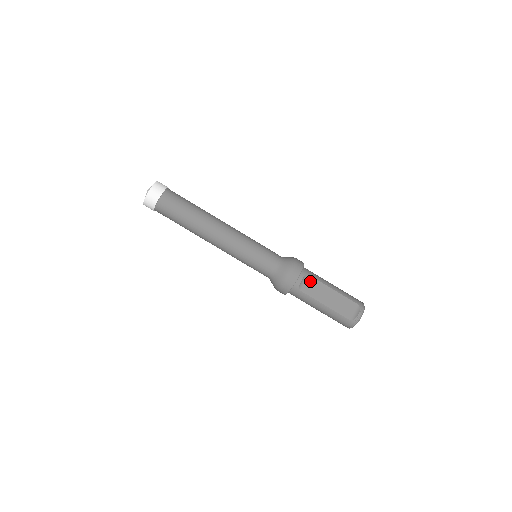
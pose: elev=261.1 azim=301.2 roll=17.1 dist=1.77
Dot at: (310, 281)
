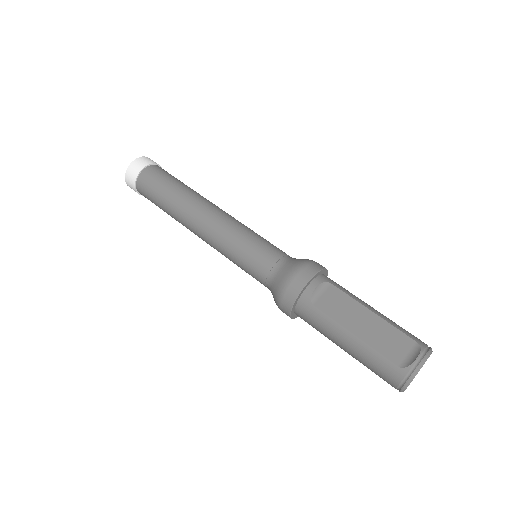
Dot at: (332, 293)
